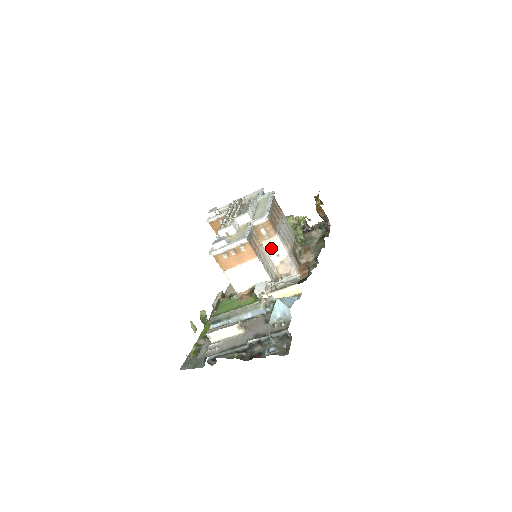
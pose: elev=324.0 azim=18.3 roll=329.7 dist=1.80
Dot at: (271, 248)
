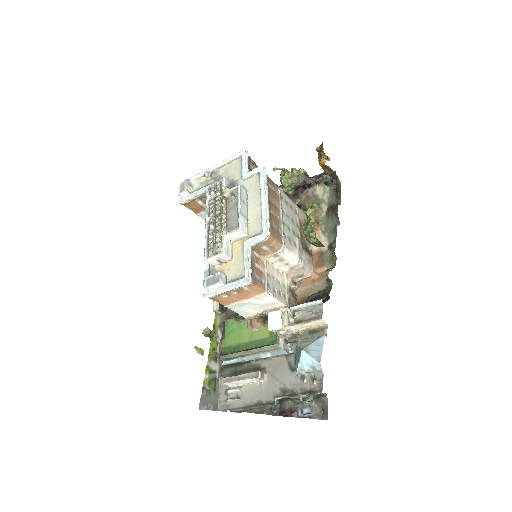
Dot at: (277, 260)
